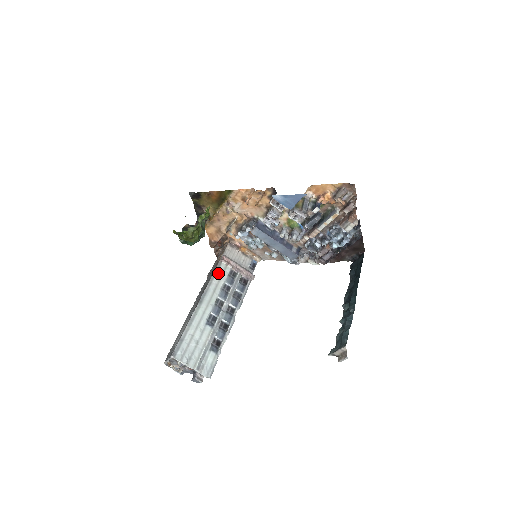
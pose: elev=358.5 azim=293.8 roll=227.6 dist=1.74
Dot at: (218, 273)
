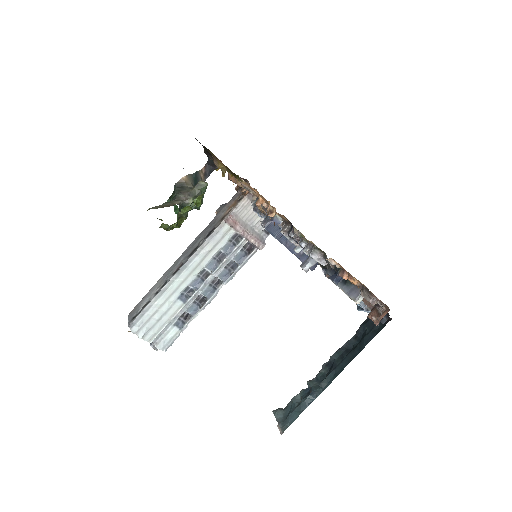
Dot at: (215, 238)
